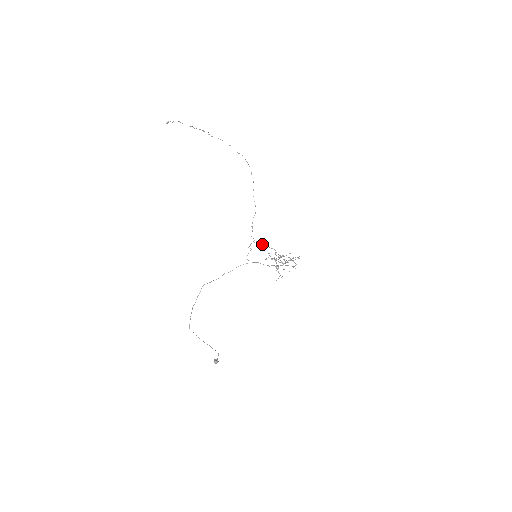
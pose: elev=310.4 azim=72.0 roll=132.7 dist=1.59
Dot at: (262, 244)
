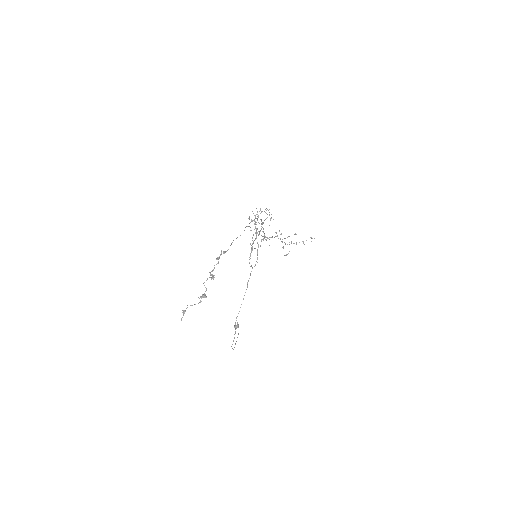
Dot at: occluded
